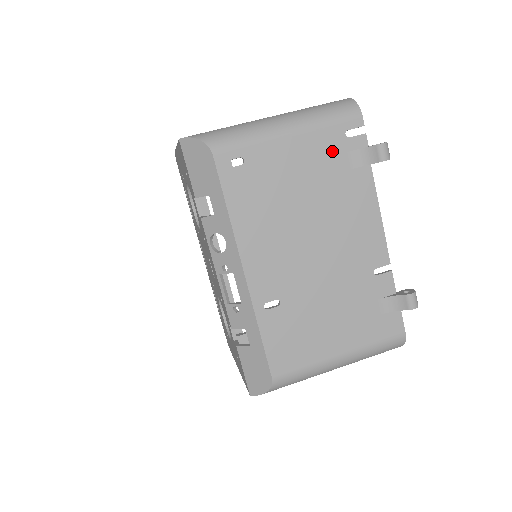
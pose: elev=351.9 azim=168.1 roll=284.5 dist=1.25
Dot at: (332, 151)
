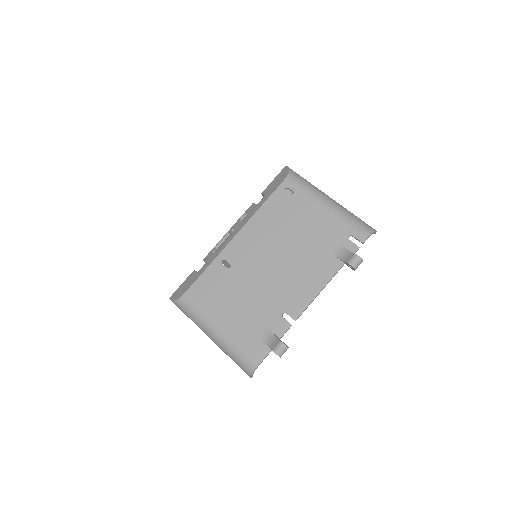
Dot at: (334, 236)
